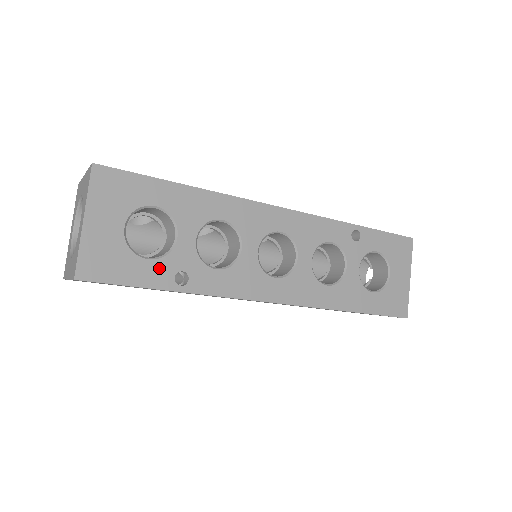
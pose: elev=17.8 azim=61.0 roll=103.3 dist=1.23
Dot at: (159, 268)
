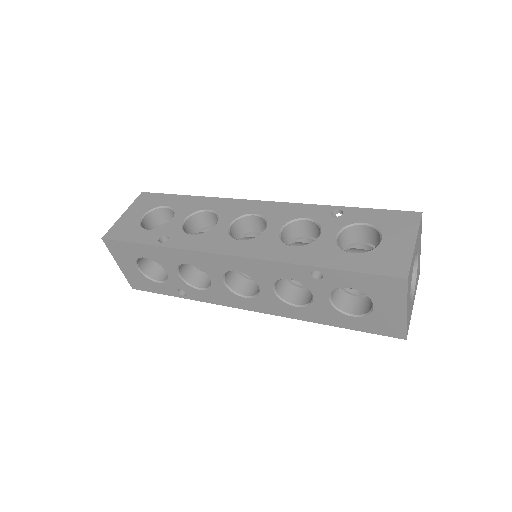
Dot at: (167, 287)
